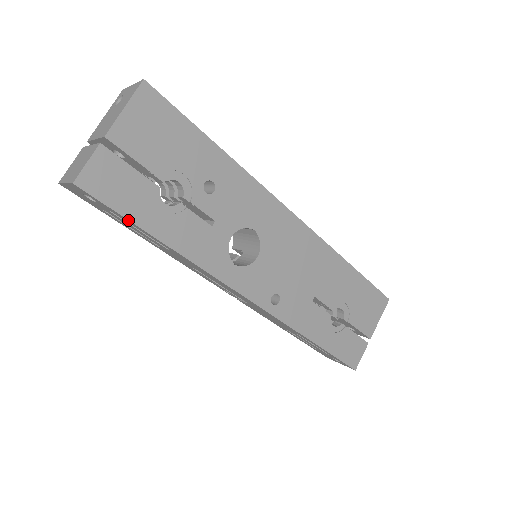
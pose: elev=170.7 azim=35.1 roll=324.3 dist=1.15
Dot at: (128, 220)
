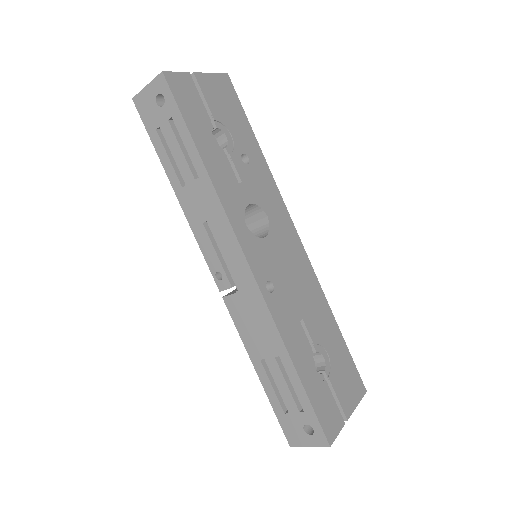
Dot at: (185, 123)
